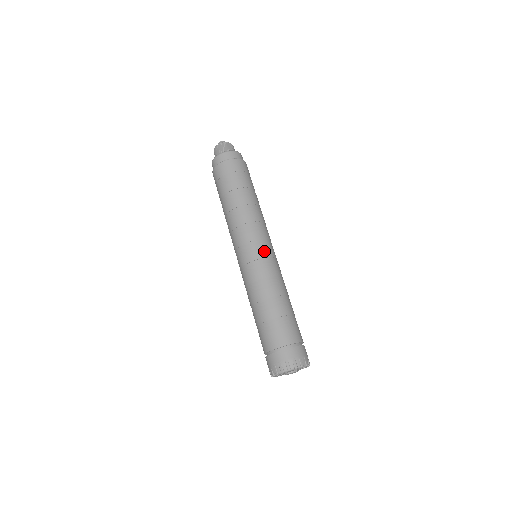
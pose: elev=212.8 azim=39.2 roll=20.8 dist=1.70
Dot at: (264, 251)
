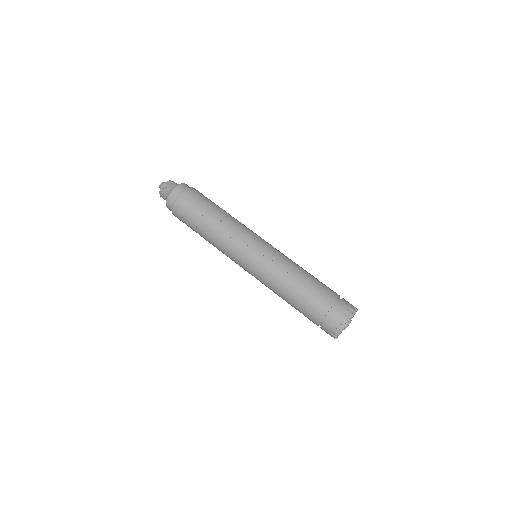
Dot at: (260, 249)
